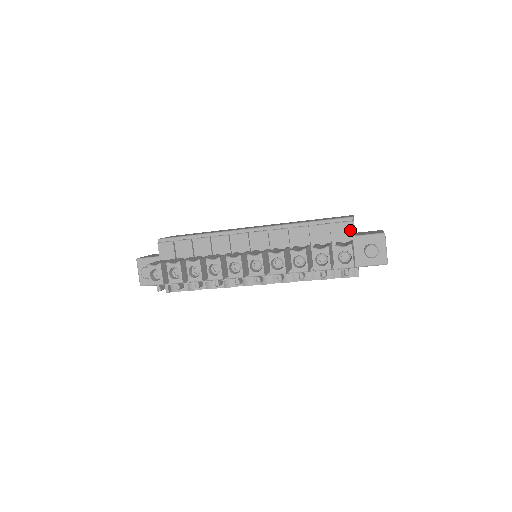
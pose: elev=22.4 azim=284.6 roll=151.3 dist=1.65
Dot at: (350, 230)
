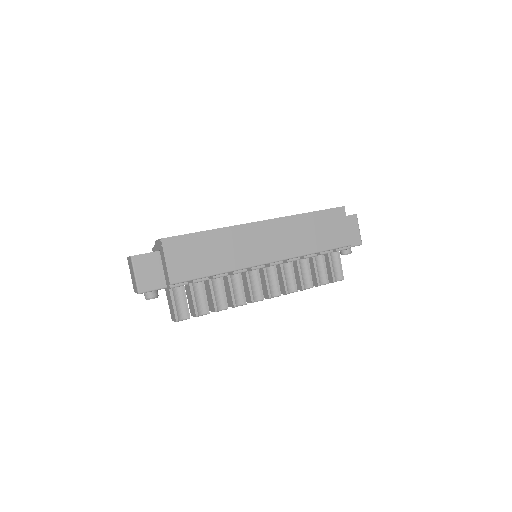
Dot at: occluded
